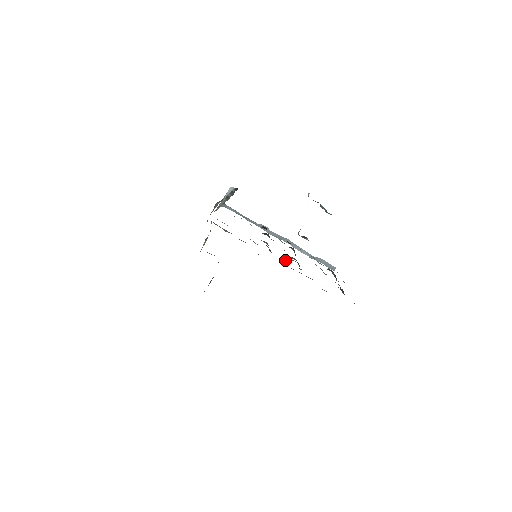
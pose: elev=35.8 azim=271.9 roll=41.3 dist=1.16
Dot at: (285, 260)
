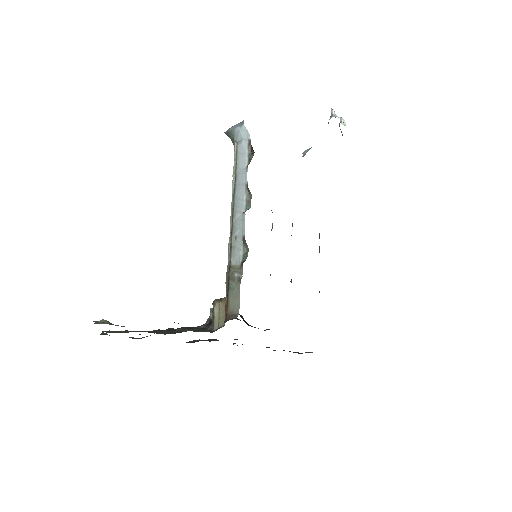
Dot at: occluded
